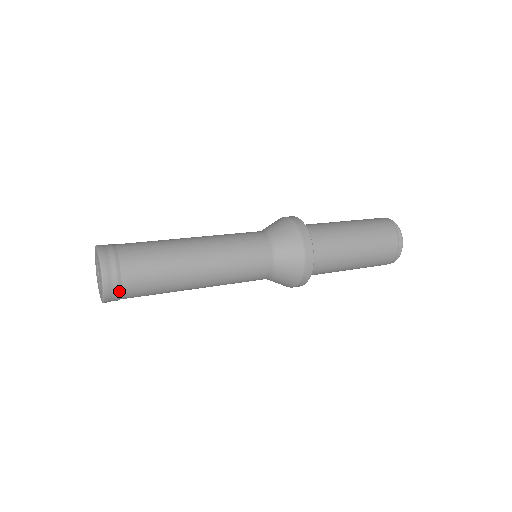
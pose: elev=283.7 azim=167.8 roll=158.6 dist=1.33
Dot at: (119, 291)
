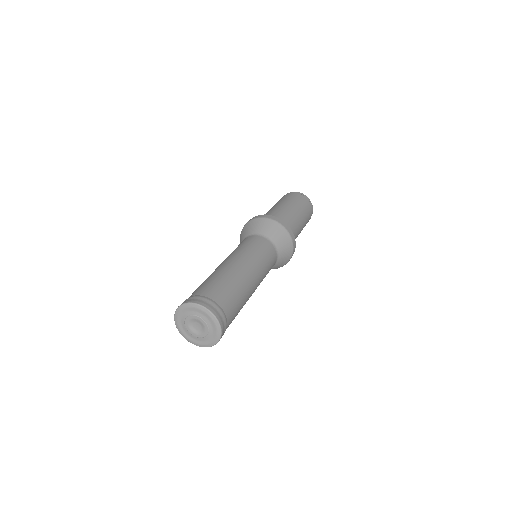
Dot at: (226, 326)
